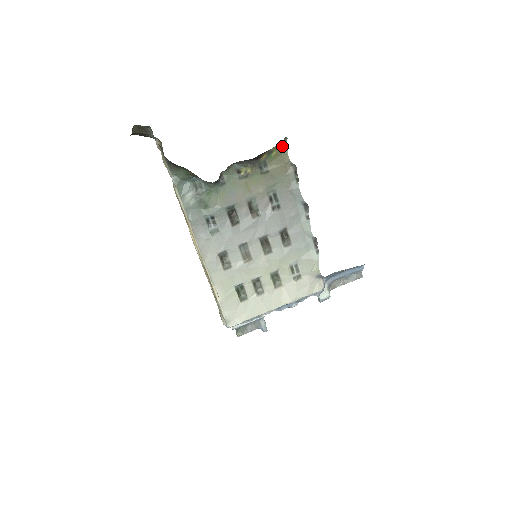
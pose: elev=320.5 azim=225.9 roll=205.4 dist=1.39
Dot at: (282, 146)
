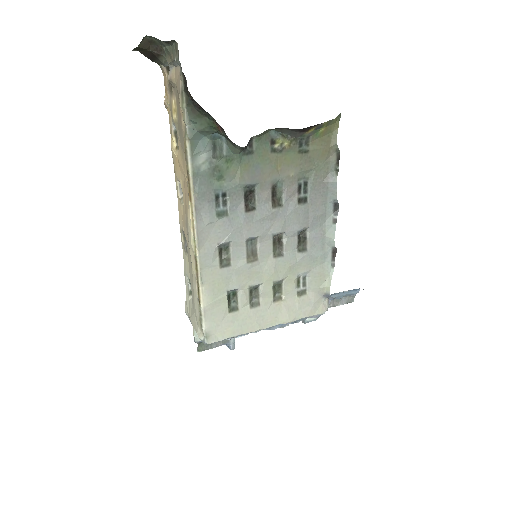
Dot at: (333, 123)
